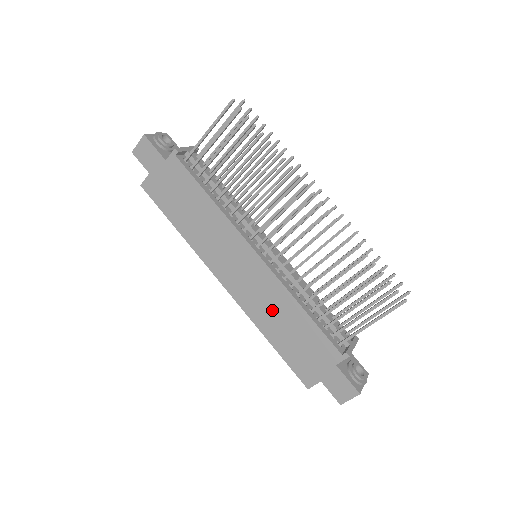
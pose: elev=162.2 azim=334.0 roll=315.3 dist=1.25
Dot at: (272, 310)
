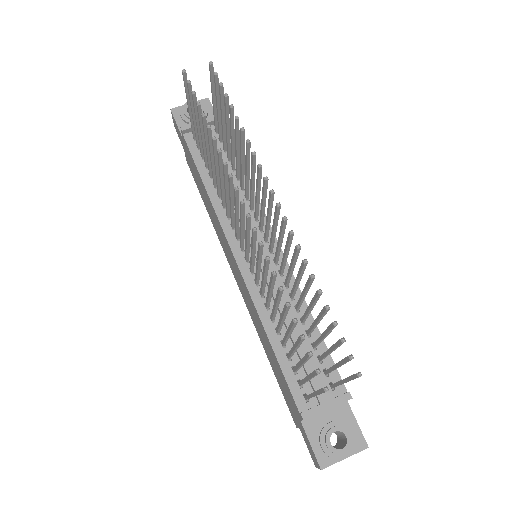
Dot at: (258, 326)
